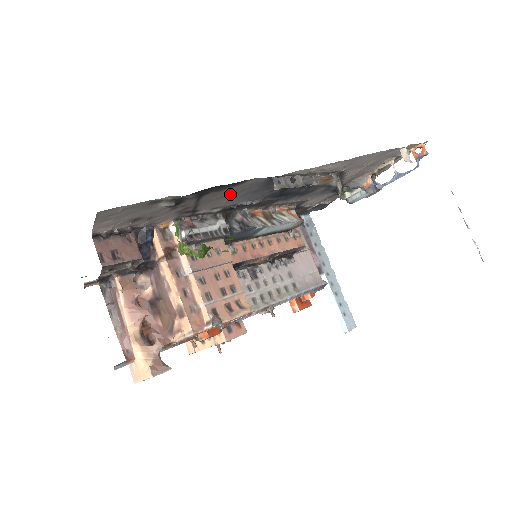
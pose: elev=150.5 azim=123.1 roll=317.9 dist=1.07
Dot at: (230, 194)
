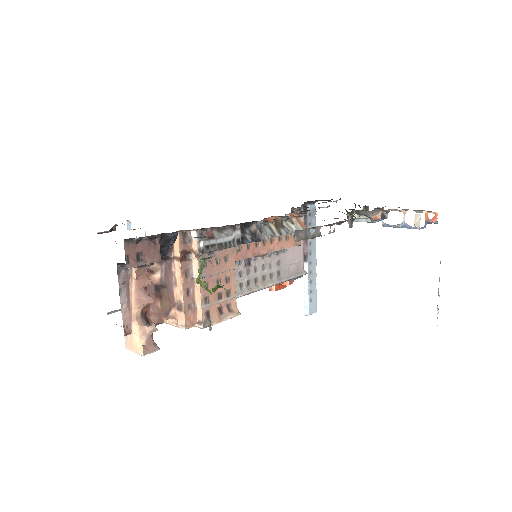
Dot at: occluded
